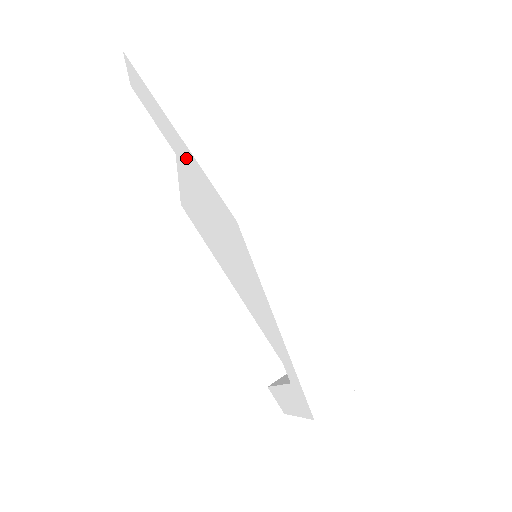
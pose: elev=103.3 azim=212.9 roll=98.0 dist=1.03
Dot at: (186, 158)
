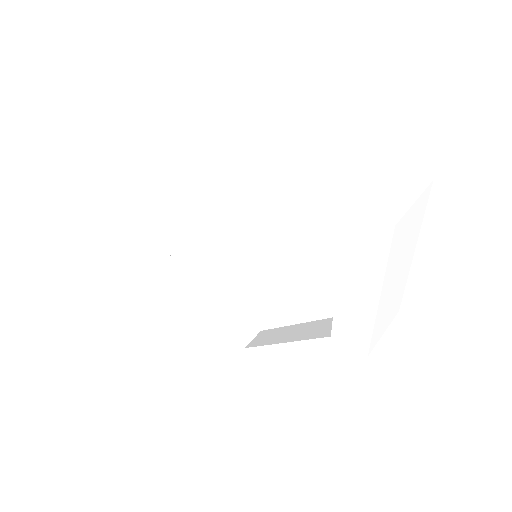
Dot at: (357, 300)
